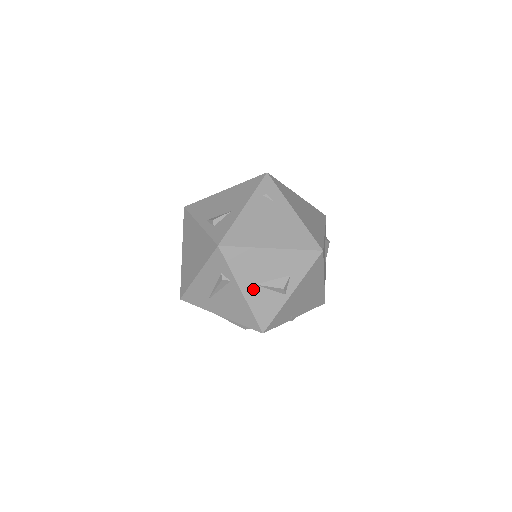
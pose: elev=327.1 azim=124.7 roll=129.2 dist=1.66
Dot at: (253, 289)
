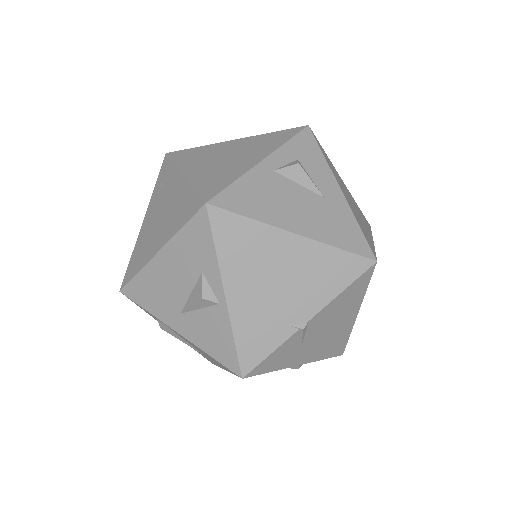
Dot at: (184, 321)
